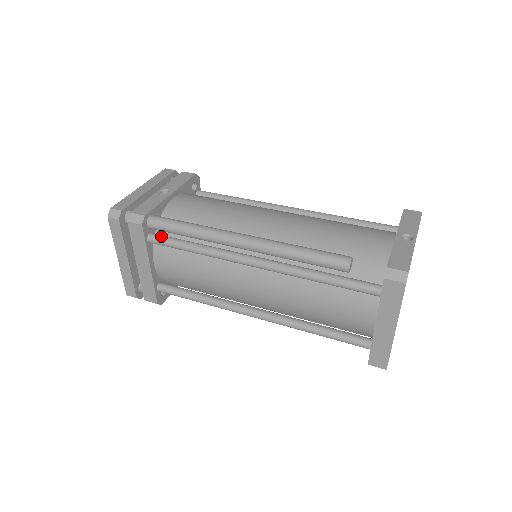
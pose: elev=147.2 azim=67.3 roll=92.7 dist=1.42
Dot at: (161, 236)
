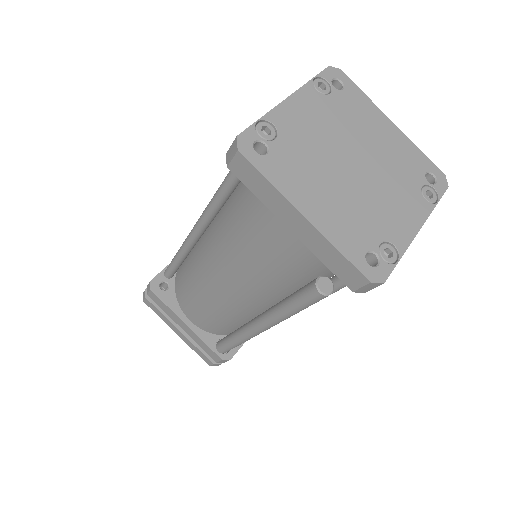
Dot at: occluded
